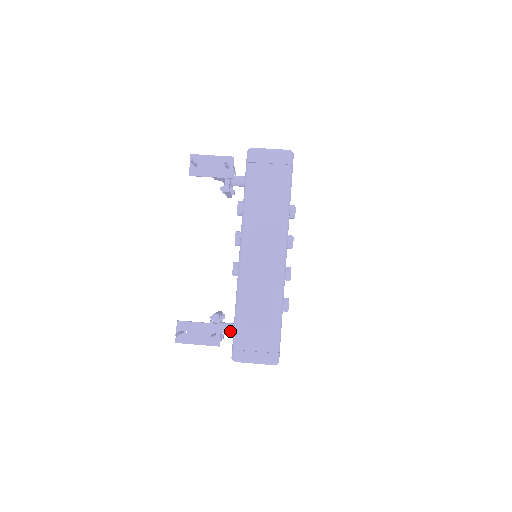
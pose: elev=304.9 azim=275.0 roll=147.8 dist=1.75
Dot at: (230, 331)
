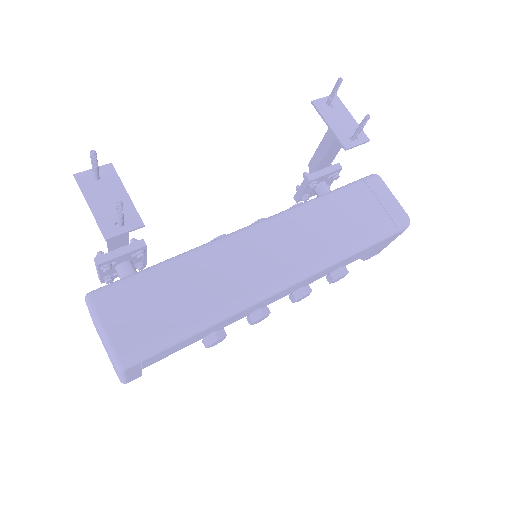
Dot at: occluded
